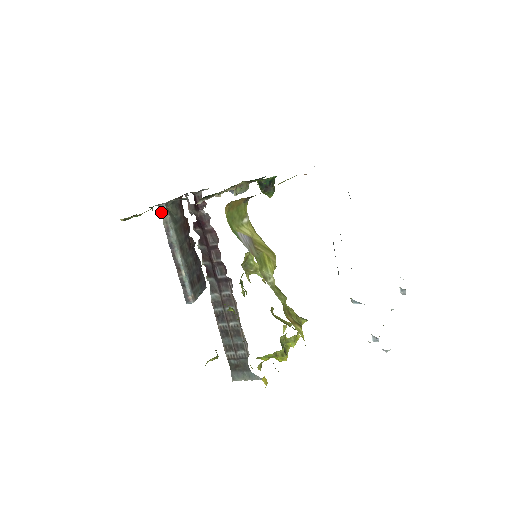
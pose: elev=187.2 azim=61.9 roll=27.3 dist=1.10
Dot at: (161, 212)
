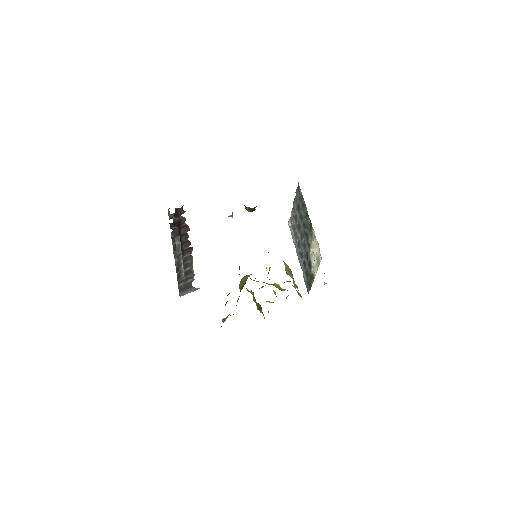
Dot at: (176, 241)
